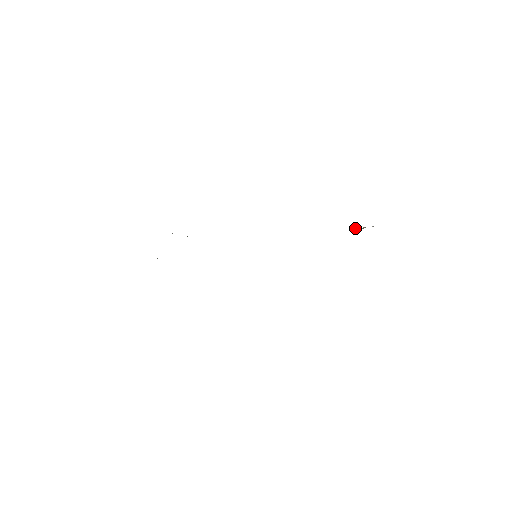
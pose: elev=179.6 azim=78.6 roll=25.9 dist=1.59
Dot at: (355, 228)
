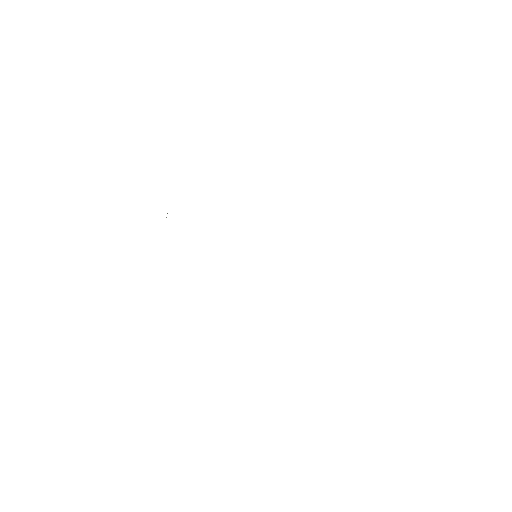
Dot at: occluded
